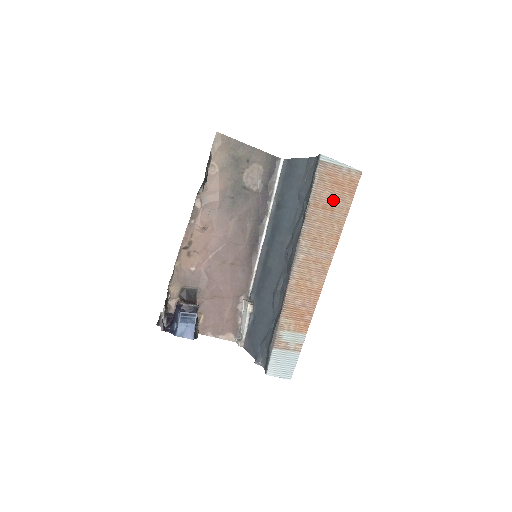
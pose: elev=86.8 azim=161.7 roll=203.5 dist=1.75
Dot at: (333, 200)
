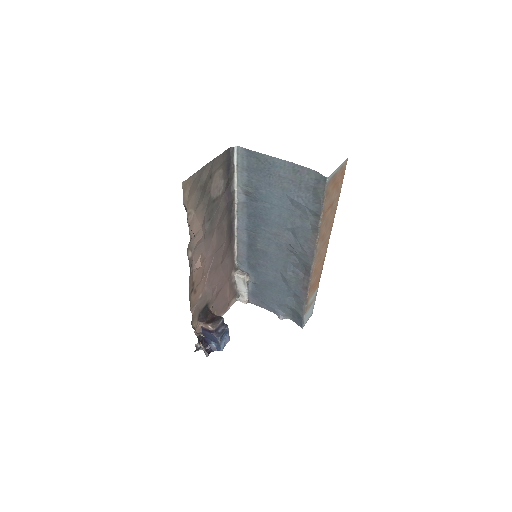
Dot at: (333, 198)
